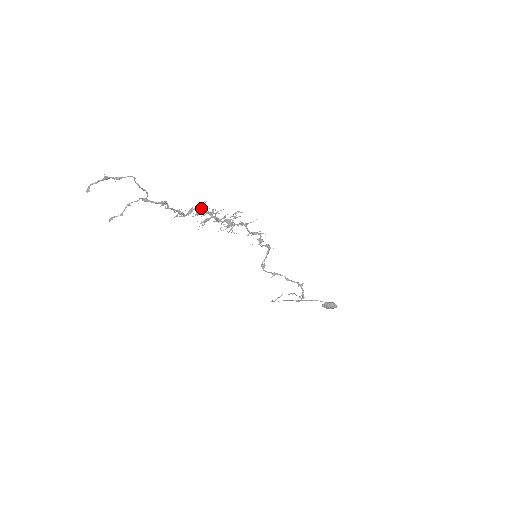
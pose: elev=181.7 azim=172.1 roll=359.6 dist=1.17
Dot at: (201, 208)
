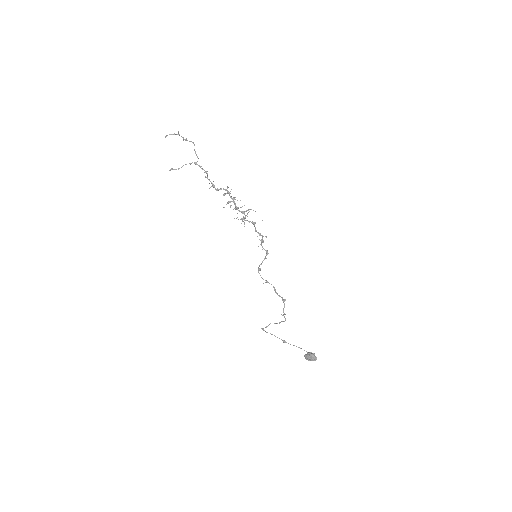
Dot at: (228, 192)
